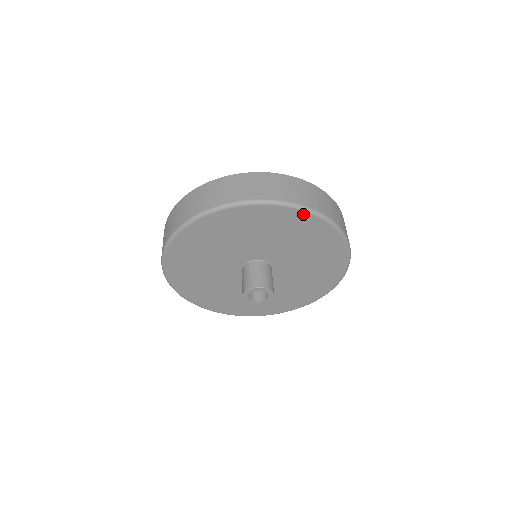
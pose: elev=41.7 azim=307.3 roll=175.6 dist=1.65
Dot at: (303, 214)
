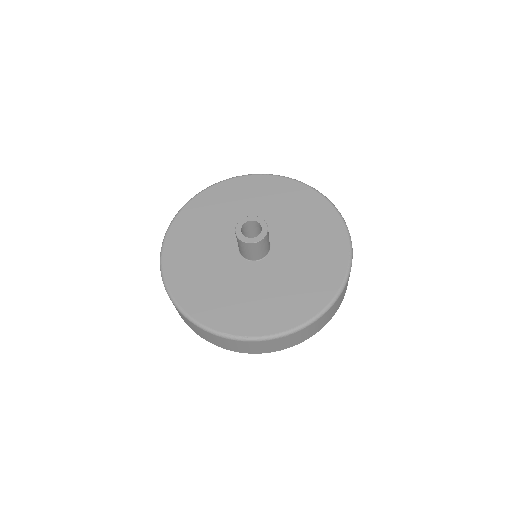
Dot at: (328, 206)
